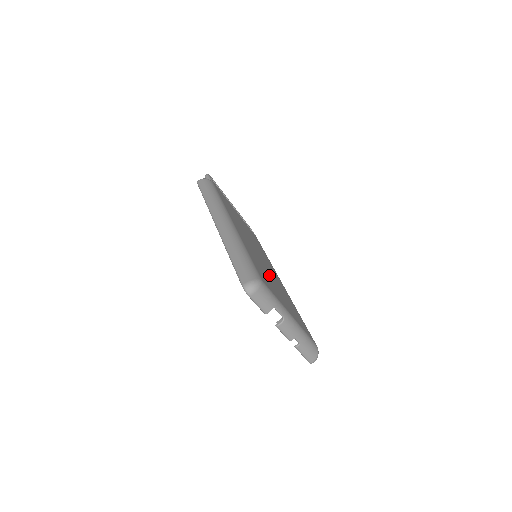
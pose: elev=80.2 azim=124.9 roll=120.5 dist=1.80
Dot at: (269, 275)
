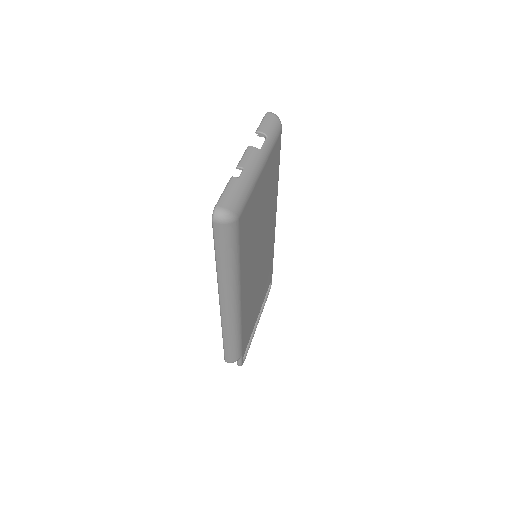
Dot at: (263, 218)
